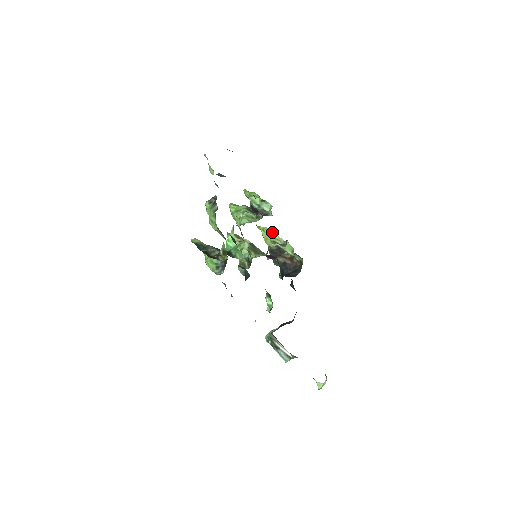
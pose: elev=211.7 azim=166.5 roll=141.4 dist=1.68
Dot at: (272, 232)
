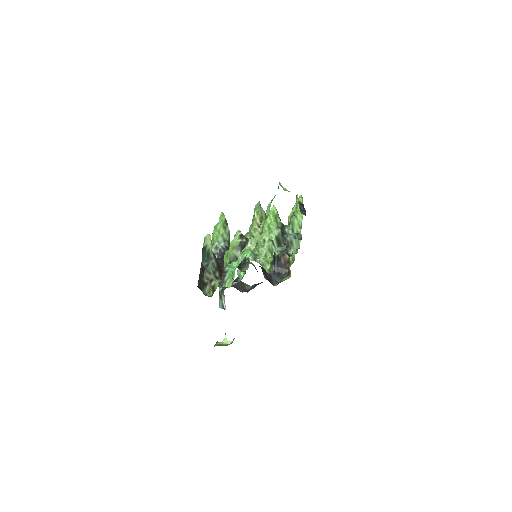
Dot at: occluded
